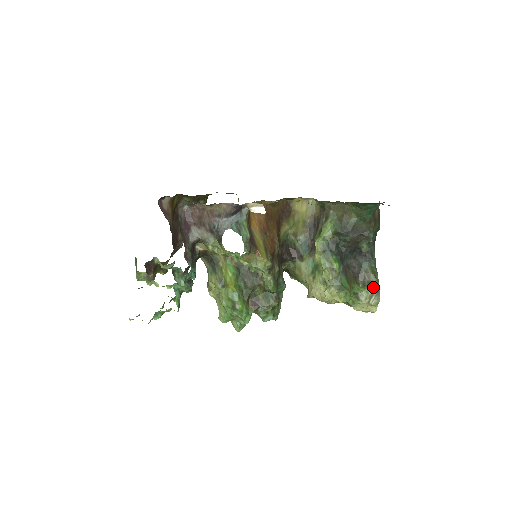
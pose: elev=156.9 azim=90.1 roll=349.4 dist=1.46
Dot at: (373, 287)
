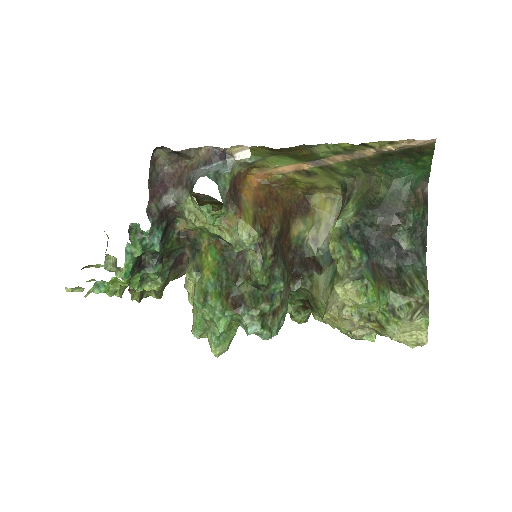
Dot at: (419, 297)
